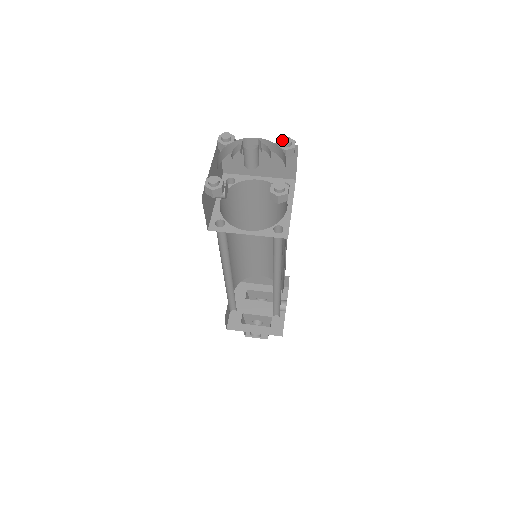
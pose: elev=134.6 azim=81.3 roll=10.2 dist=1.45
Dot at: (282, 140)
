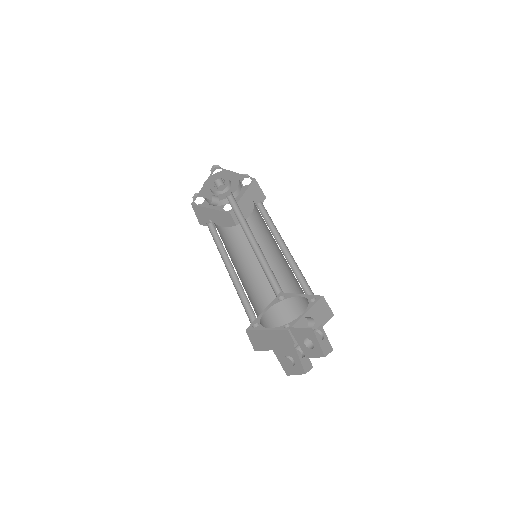
Dot at: occluded
